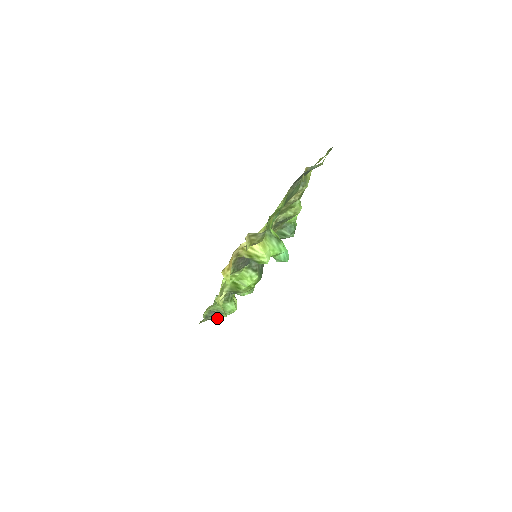
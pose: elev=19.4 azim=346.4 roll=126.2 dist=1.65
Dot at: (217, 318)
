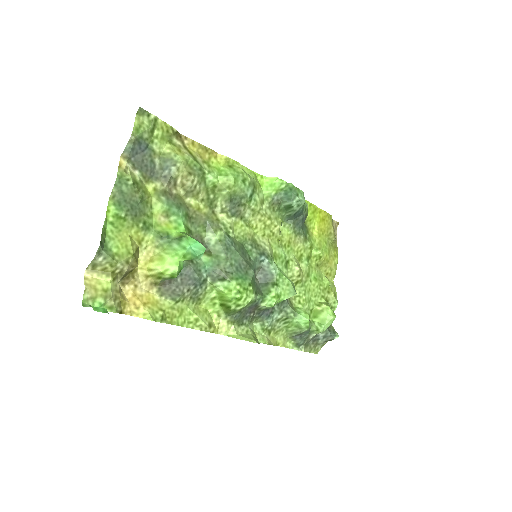
Dot at: (328, 337)
